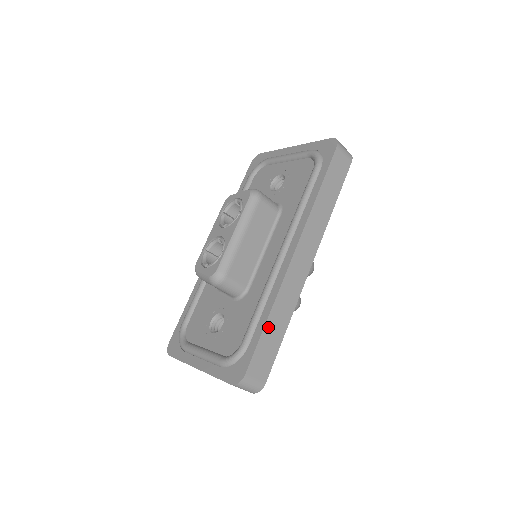
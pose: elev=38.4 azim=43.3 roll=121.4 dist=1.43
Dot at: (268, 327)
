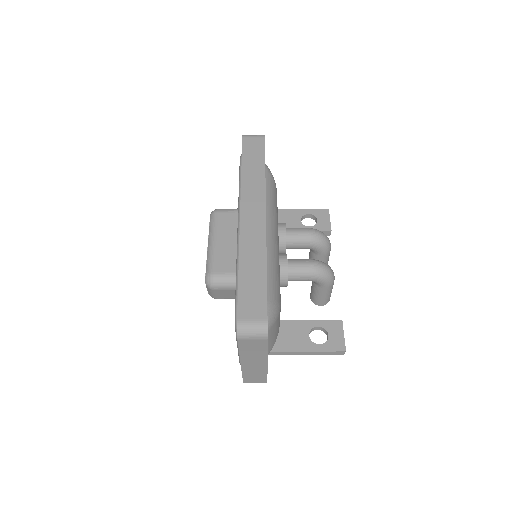
Dot at: (243, 276)
